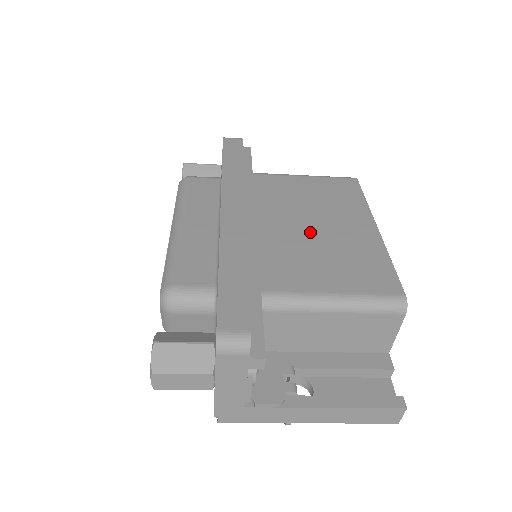
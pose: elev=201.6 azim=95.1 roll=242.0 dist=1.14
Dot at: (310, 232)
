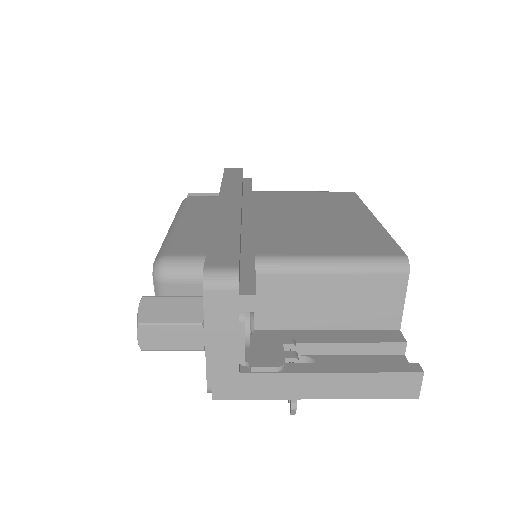
Dot at: (307, 221)
